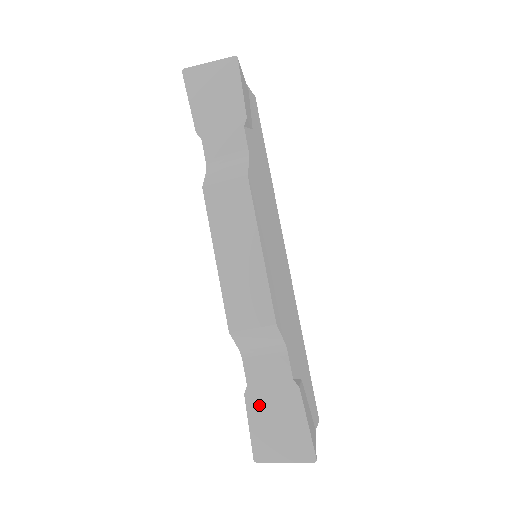
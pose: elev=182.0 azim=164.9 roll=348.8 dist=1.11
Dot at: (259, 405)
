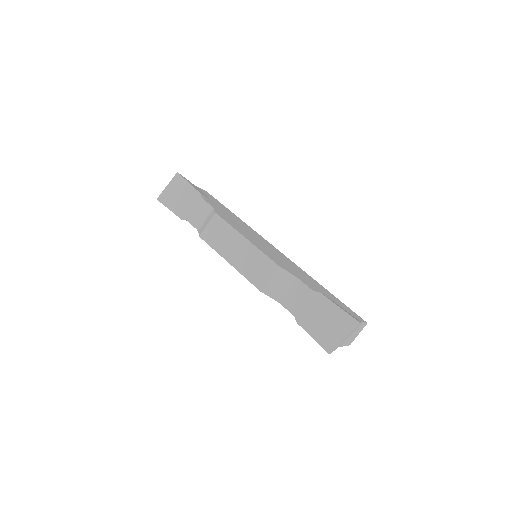
Dot at: (308, 321)
